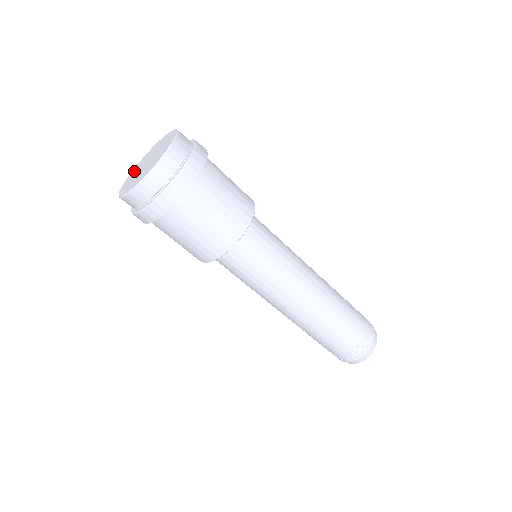
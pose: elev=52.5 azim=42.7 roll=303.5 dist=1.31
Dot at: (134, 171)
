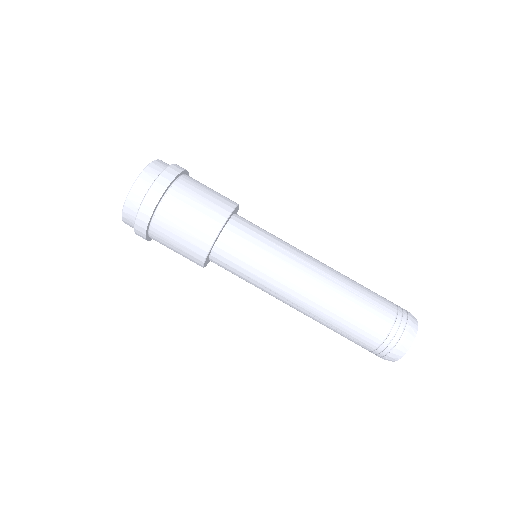
Dot at: occluded
